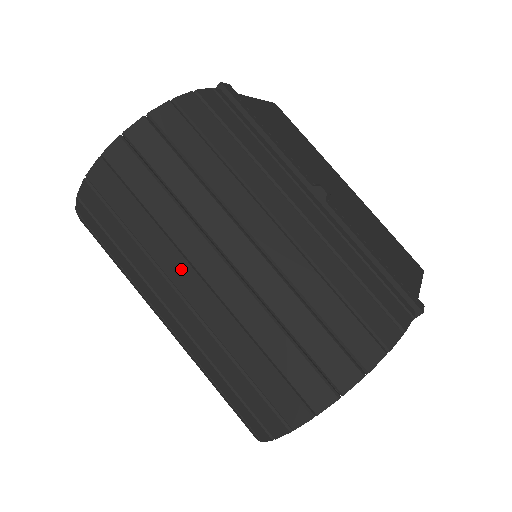
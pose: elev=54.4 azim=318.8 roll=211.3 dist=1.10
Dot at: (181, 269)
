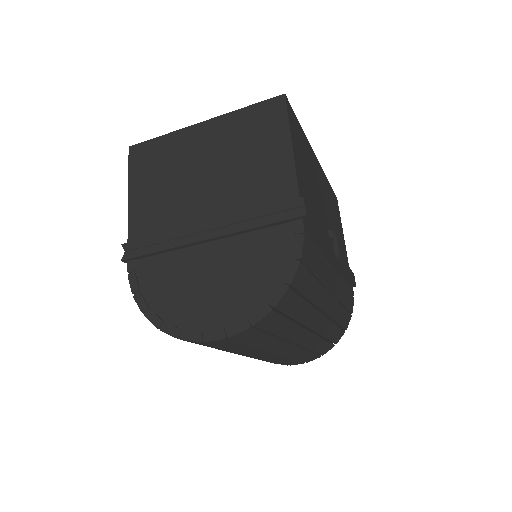
Dot at: (262, 353)
